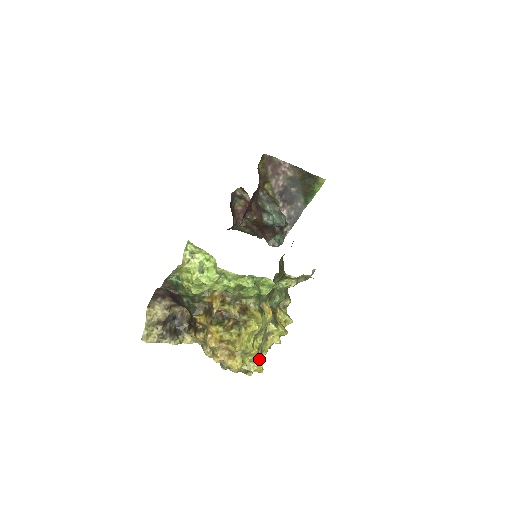
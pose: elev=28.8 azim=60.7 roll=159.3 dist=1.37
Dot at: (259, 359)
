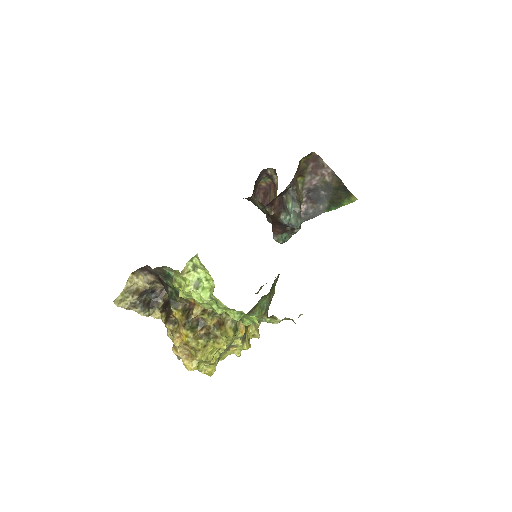
Dot at: (213, 366)
